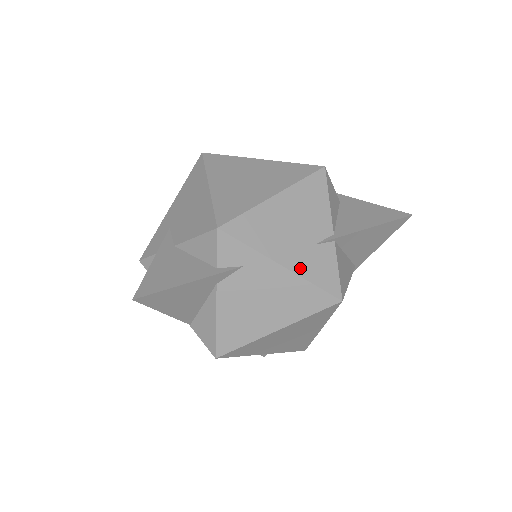
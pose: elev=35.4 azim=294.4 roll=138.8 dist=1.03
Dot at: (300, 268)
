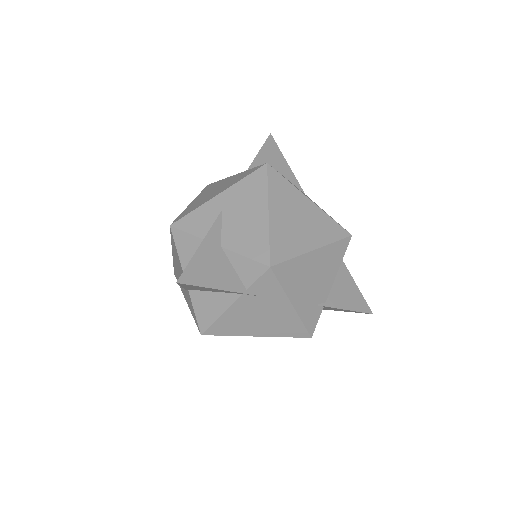
Dot at: occluded
